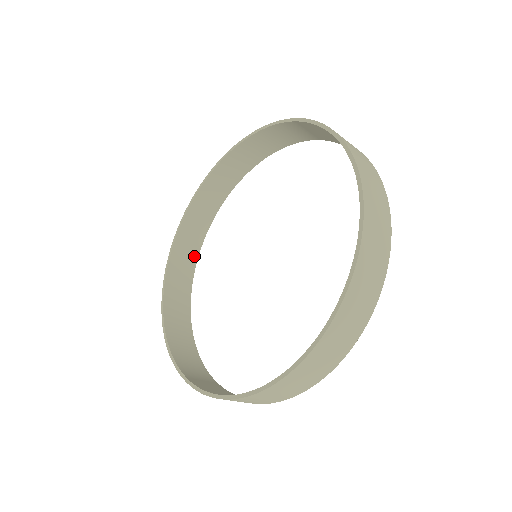
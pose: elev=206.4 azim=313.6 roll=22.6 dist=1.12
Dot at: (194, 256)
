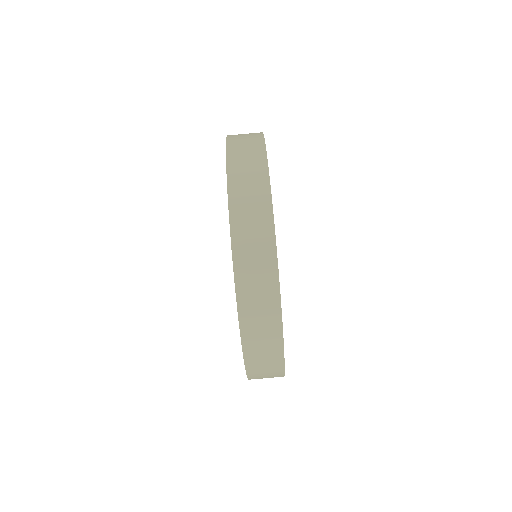
Dot at: occluded
